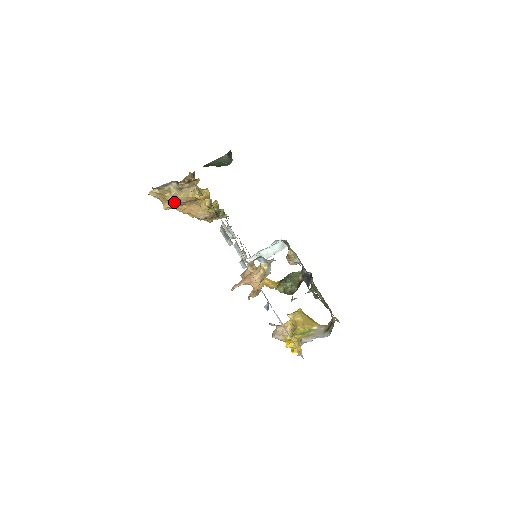
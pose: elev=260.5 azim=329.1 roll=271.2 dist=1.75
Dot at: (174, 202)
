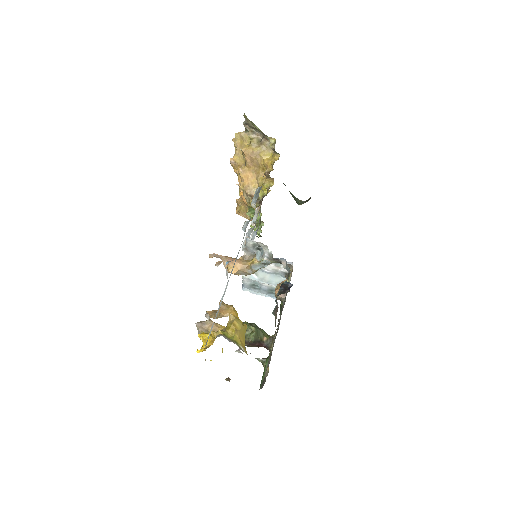
Dot at: (245, 151)
